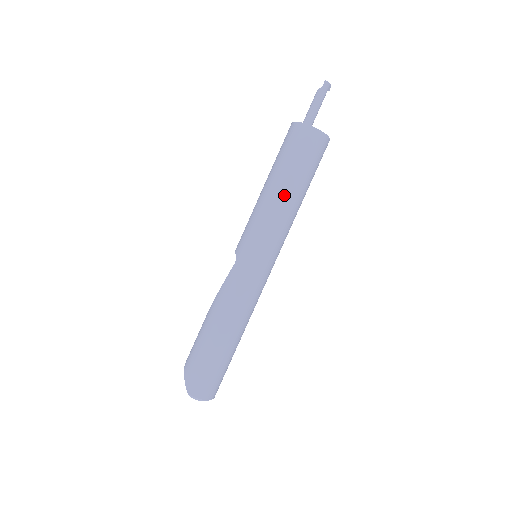
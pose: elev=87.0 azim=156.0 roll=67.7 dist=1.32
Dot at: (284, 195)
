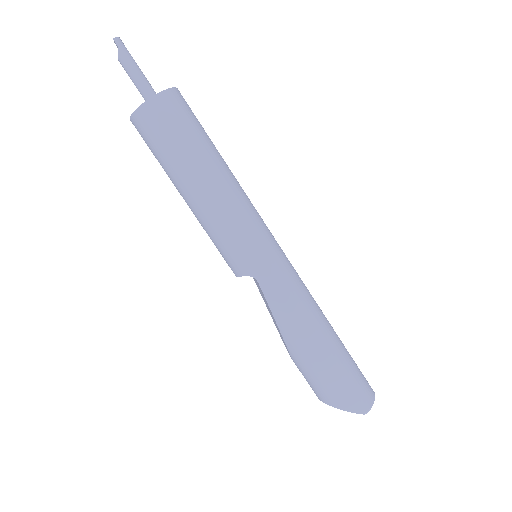
Dot at: (219, 178)
